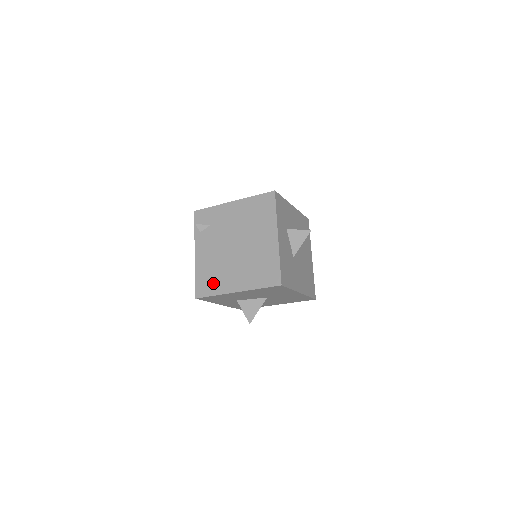
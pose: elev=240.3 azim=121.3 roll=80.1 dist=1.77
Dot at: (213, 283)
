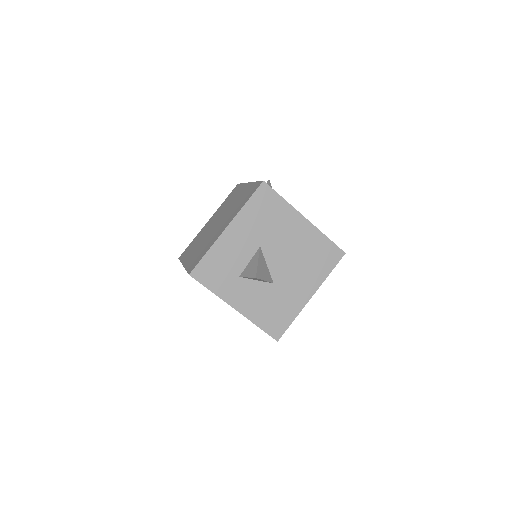
Dot at: occluded
